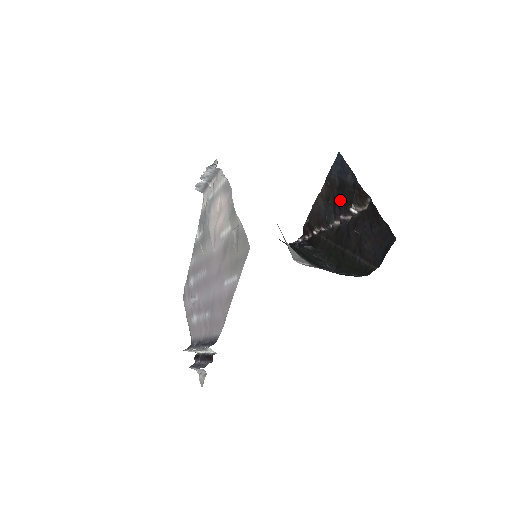
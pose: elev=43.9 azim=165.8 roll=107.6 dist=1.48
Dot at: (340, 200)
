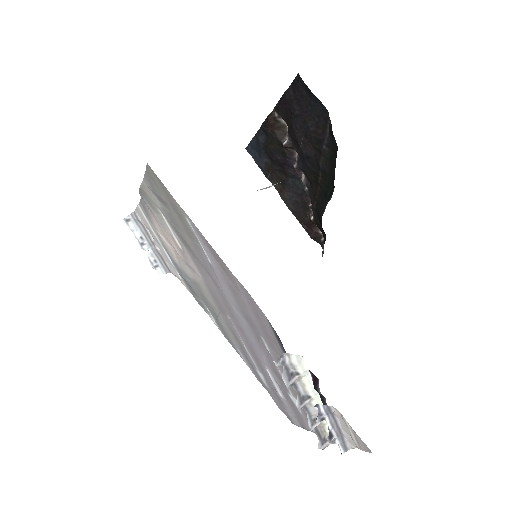
Dot at: (279, 161)
